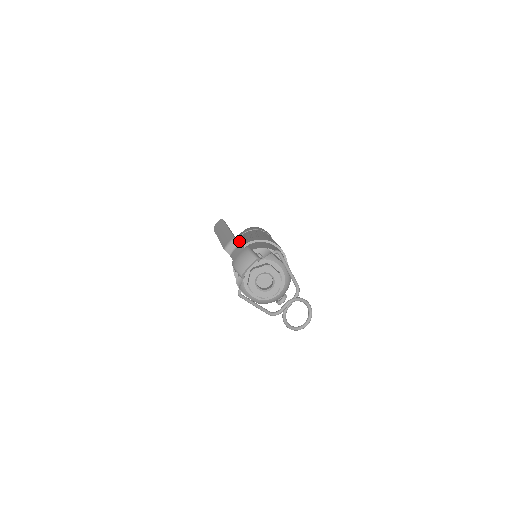
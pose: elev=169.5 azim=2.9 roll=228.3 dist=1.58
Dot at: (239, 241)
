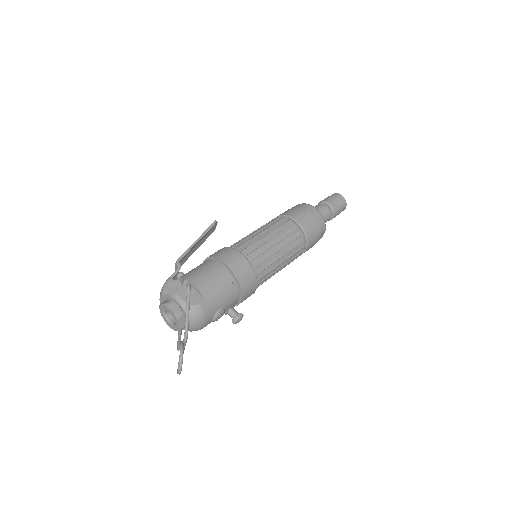
Dot at: occluded
